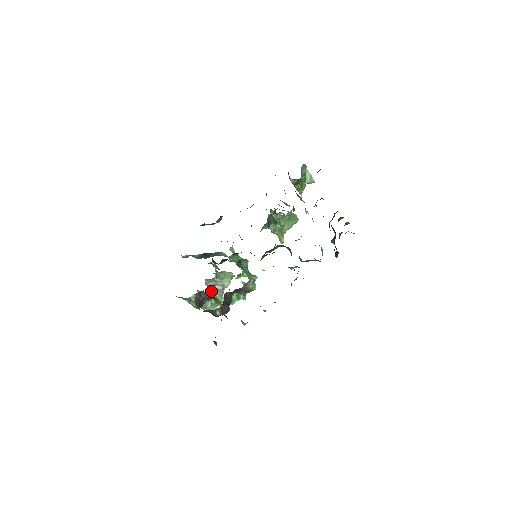
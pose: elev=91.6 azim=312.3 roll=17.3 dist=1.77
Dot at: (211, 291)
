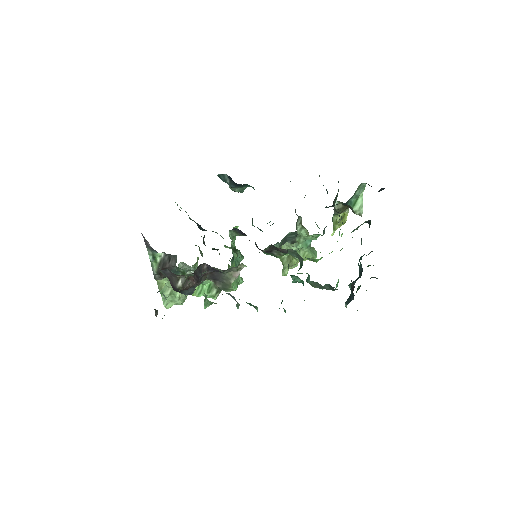
Dot at: occluded
